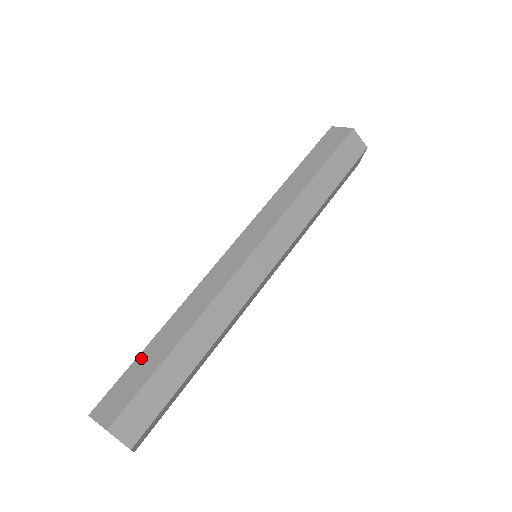
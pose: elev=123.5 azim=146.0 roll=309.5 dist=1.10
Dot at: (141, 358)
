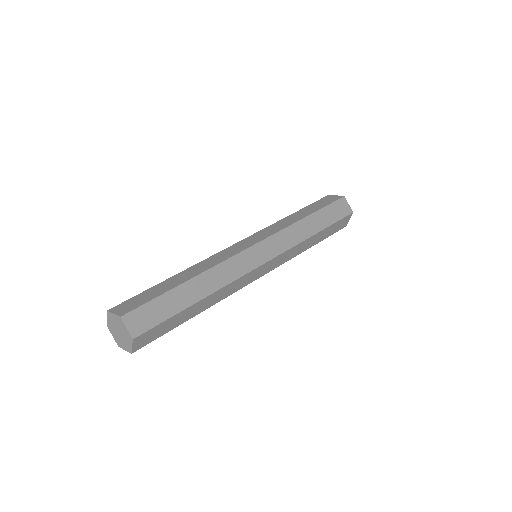
Dot at: (156, 287)
